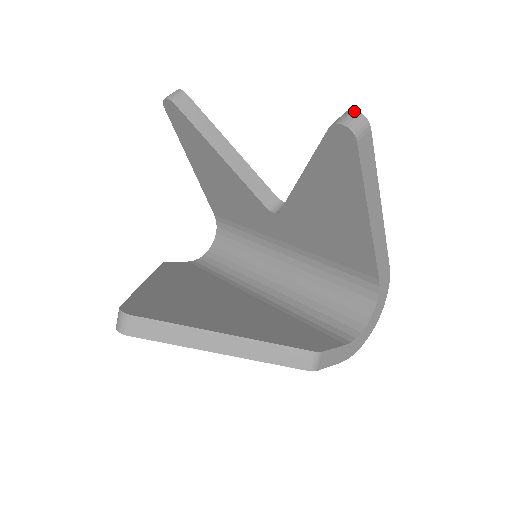
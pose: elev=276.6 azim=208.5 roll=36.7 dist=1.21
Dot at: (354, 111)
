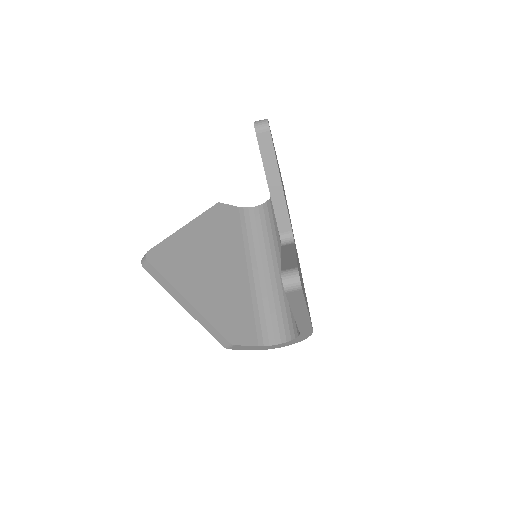
Dot at: (298, 275)
